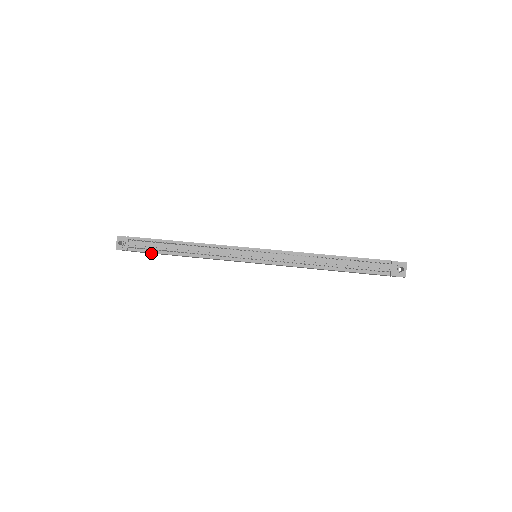
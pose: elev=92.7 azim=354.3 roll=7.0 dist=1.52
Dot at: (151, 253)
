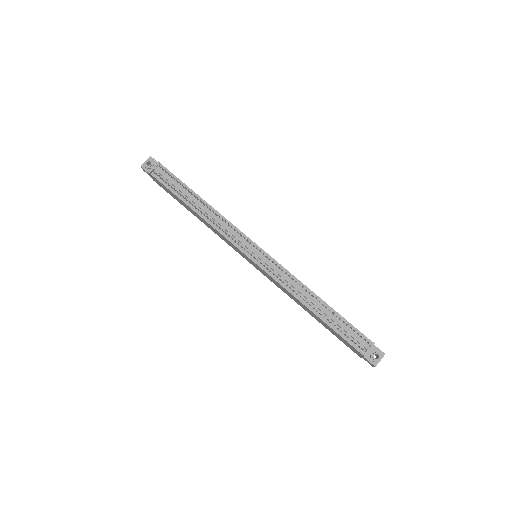
Dot at: (168, 192)
